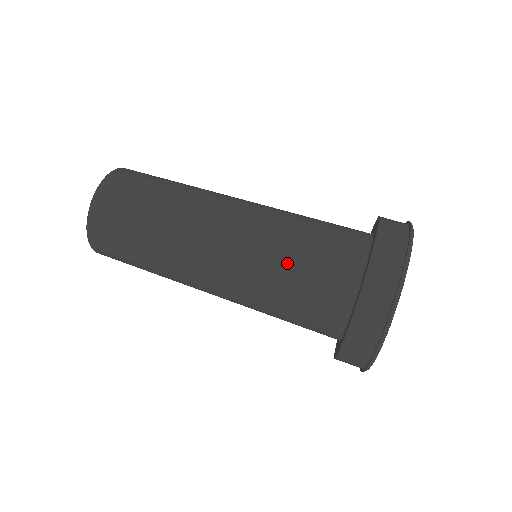
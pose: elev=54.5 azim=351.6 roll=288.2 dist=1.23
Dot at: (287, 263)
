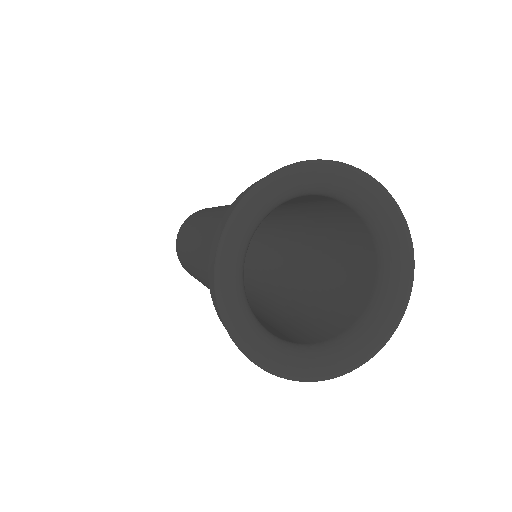
Dot at: occluded
